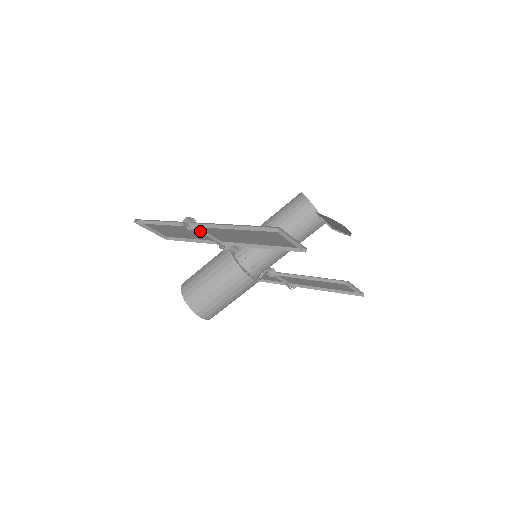
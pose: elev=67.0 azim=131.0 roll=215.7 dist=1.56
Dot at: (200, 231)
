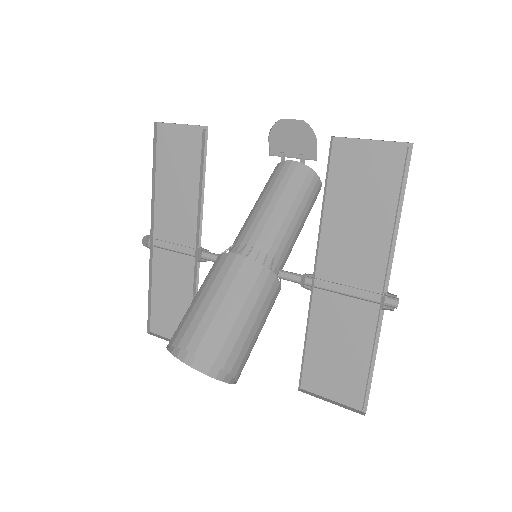
Dot at: (167, 250)
